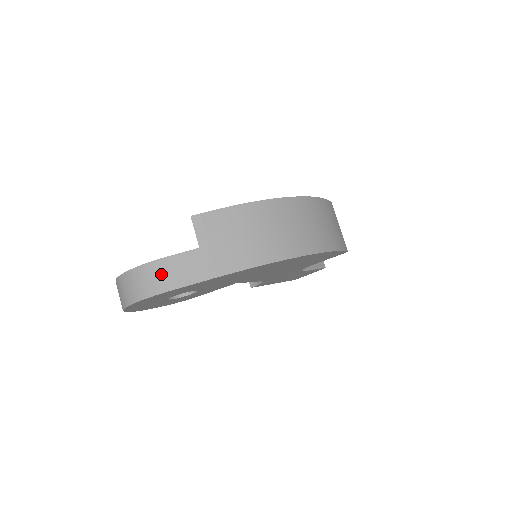
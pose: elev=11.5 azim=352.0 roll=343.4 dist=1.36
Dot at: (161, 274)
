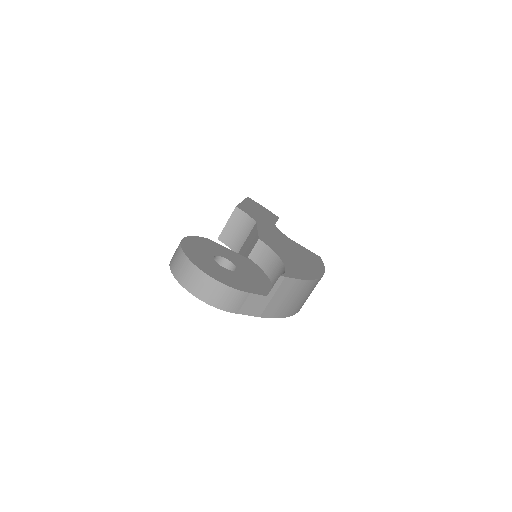
Dot at: (236, 301)
